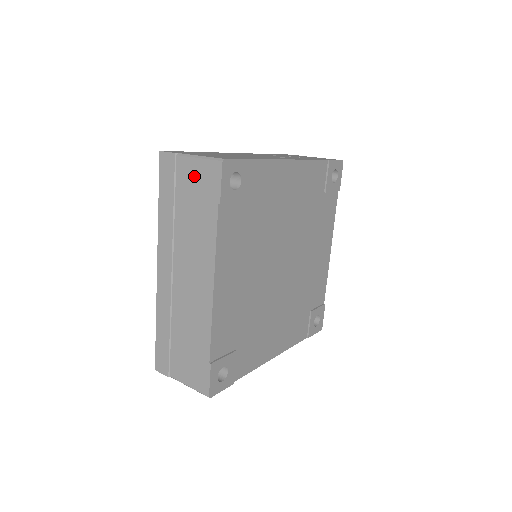
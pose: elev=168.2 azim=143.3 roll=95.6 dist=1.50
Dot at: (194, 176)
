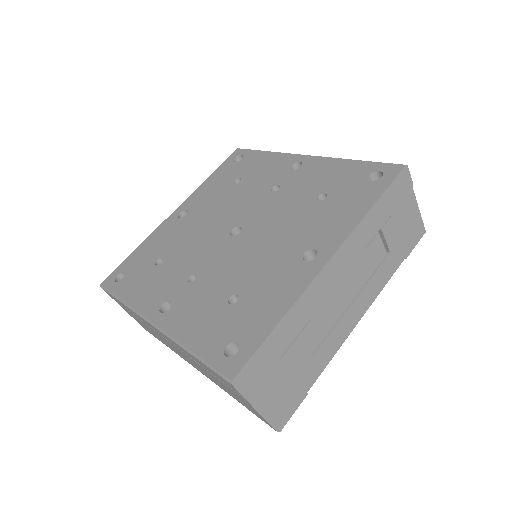
Dot at: (246, 404)
